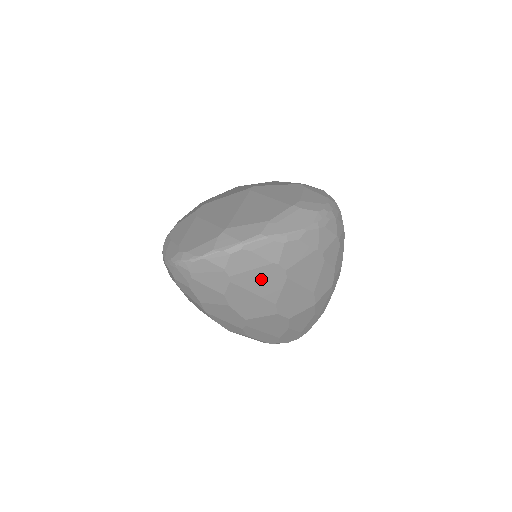
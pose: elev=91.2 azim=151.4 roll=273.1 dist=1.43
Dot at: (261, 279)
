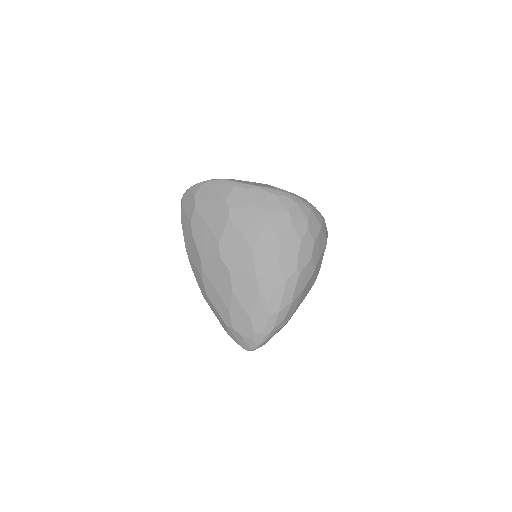
Dot at: (213, 212)
